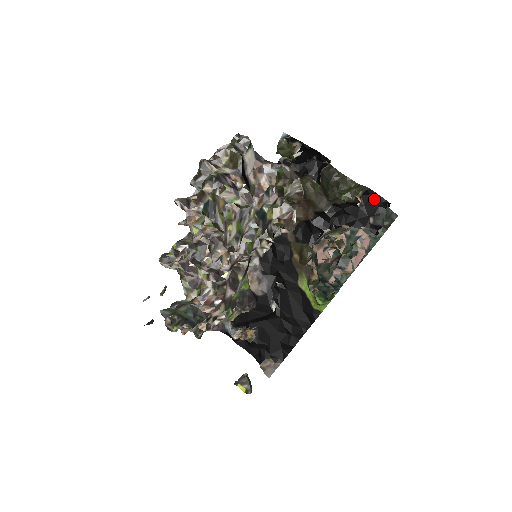
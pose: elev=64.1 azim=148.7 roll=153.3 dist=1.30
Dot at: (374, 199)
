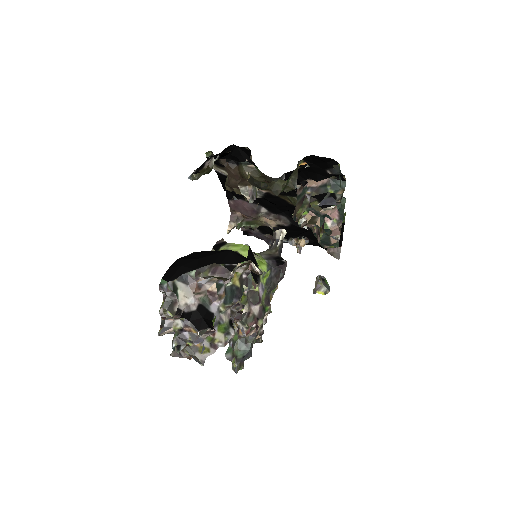
Dot at: (317, 159)
